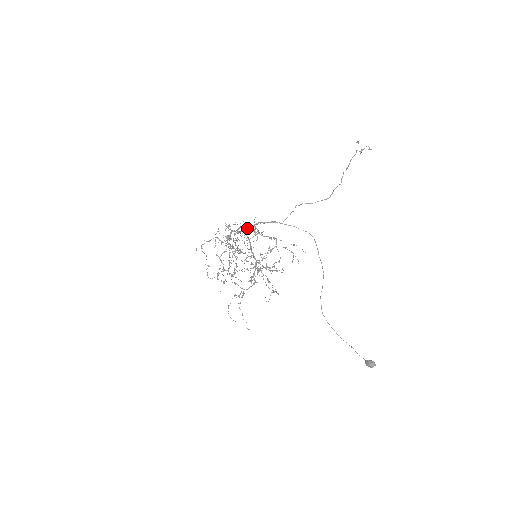
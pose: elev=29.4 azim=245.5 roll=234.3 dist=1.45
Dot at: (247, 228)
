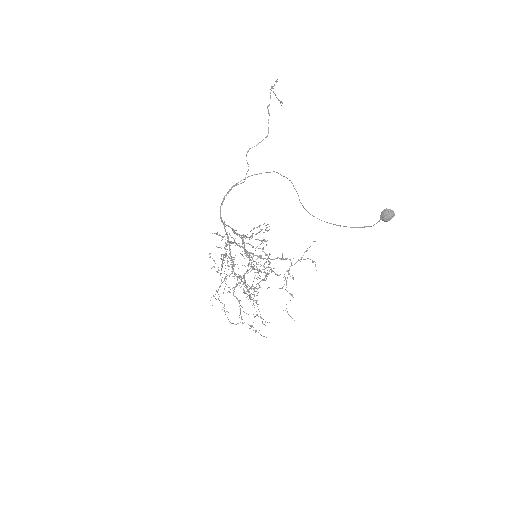
Dot at: (220, 212)
